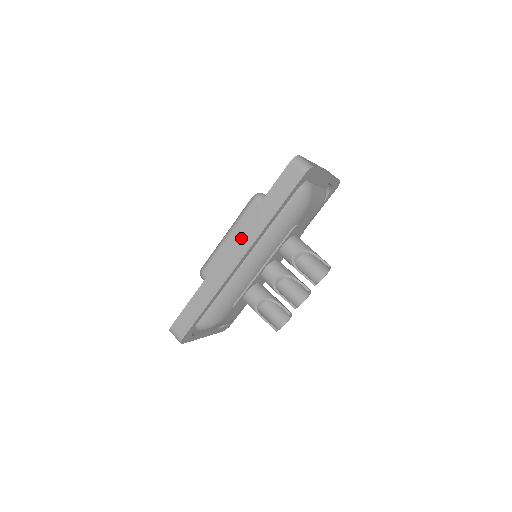
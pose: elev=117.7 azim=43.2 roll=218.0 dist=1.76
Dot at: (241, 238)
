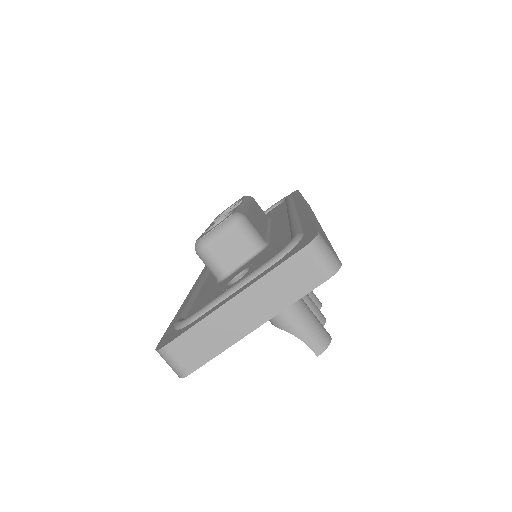
Dot at: occluded
